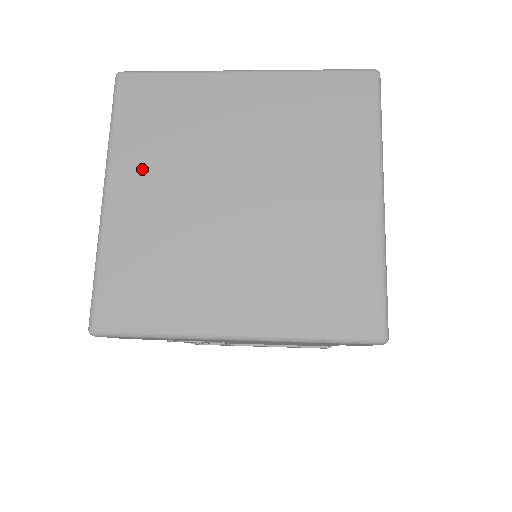
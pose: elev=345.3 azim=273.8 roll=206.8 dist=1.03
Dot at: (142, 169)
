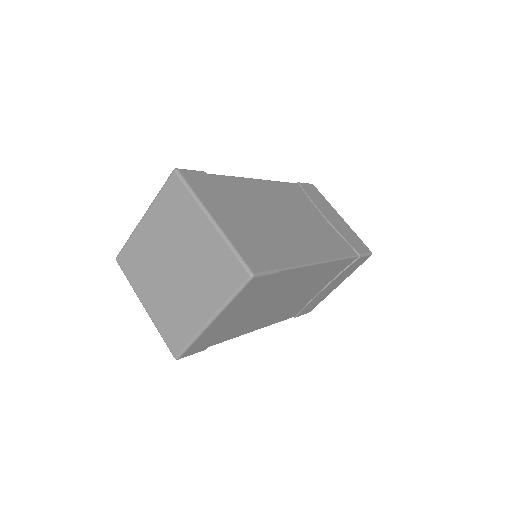
Dot at: (156, 221)
